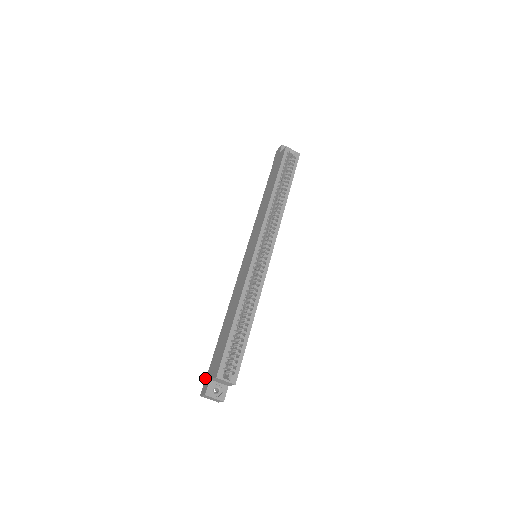
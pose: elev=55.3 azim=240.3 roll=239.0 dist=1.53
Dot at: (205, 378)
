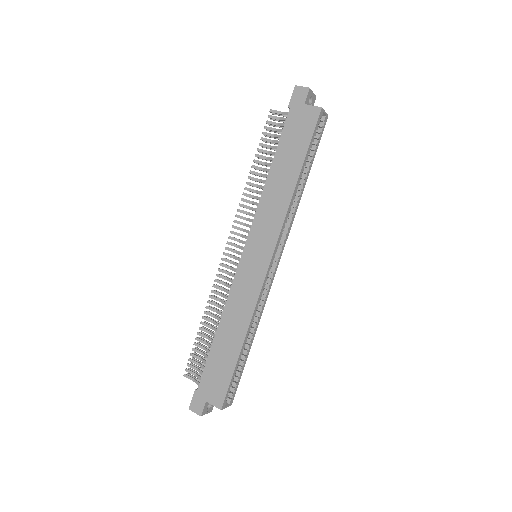
Dot at: (194, 393)
